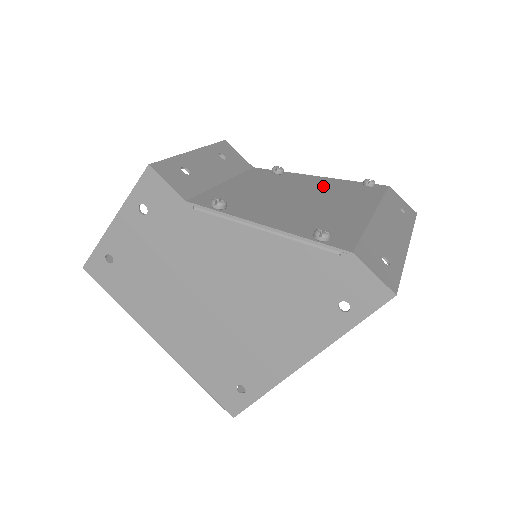
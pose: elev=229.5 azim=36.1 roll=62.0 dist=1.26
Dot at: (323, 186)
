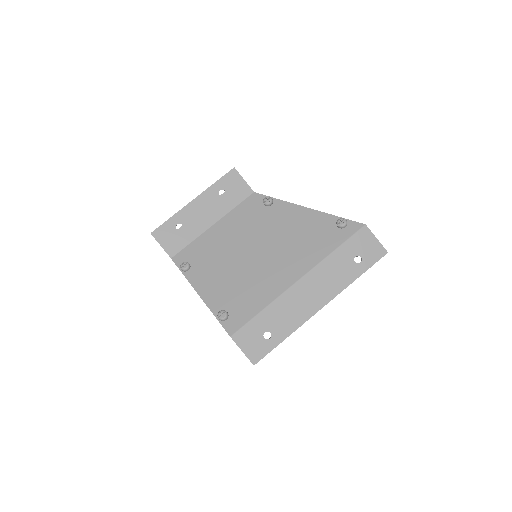
Dot at: (291, 229)
